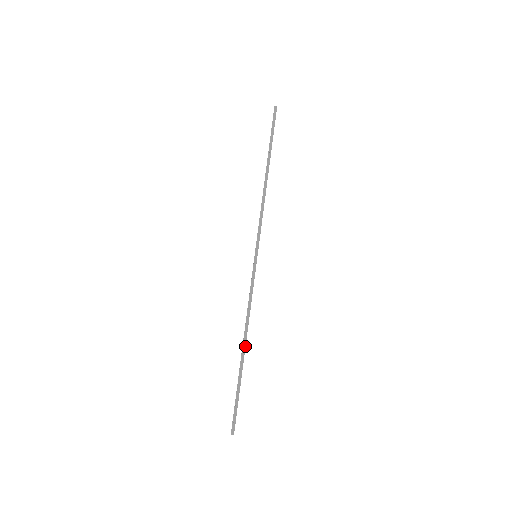
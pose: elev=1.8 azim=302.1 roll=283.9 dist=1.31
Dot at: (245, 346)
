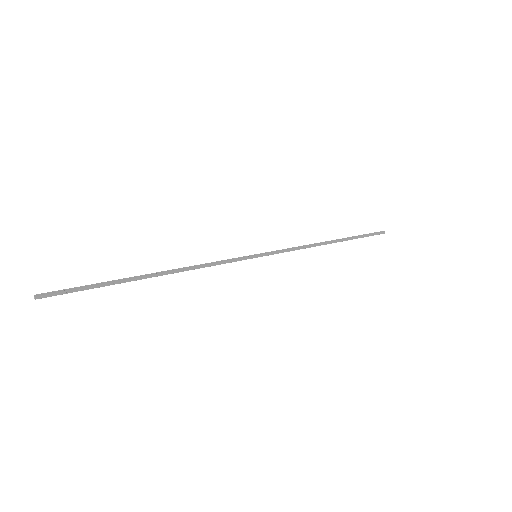
Dot at: (157, 274)
